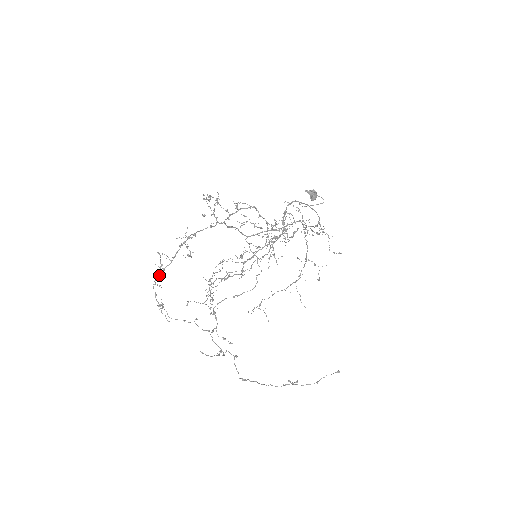
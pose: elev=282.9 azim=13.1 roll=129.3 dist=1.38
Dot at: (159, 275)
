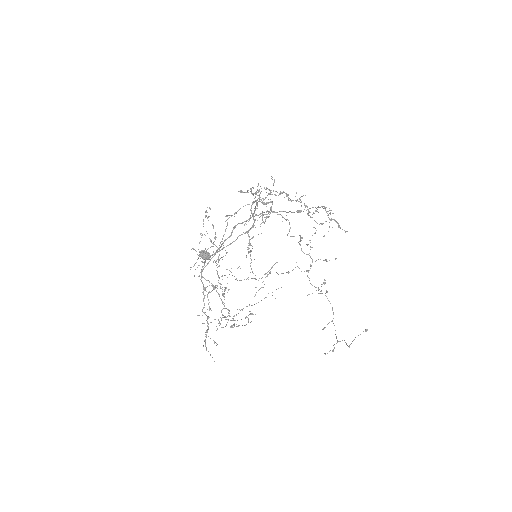
Dot at: occluded
